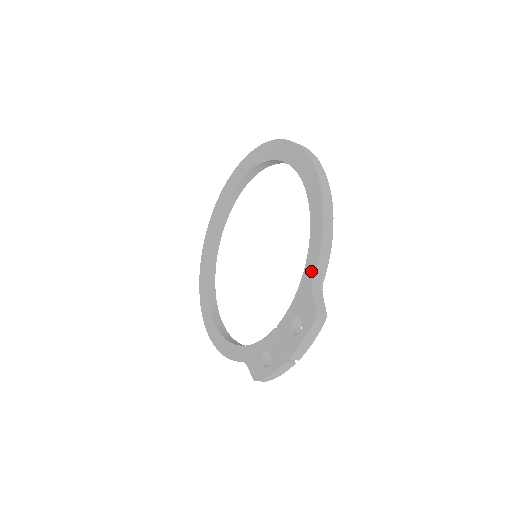
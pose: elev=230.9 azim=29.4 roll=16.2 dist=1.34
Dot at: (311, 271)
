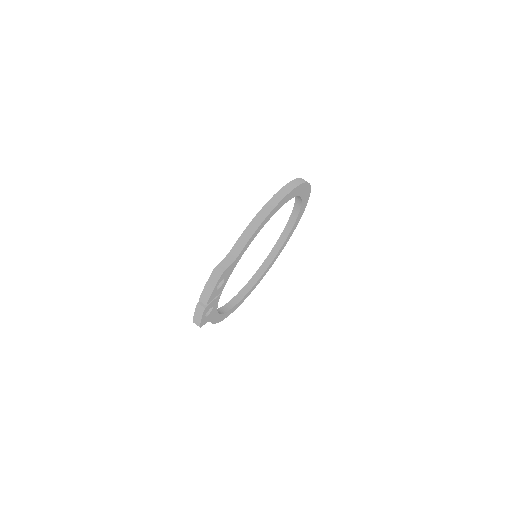
Dot at: (235, 245)
